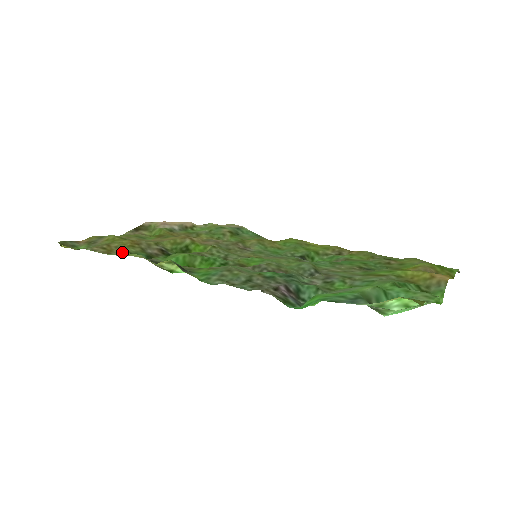
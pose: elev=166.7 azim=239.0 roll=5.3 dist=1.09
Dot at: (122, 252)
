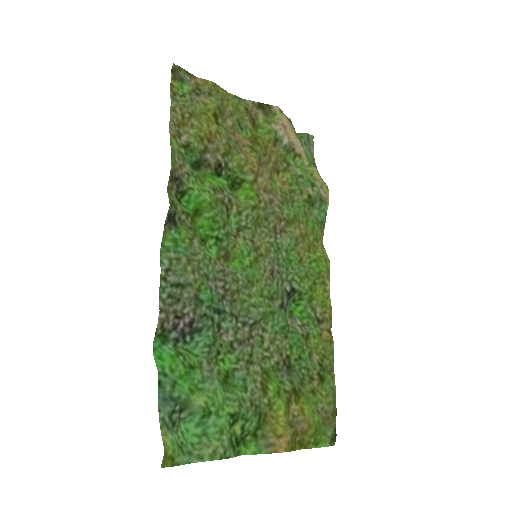
Dot at: (187, 137)
